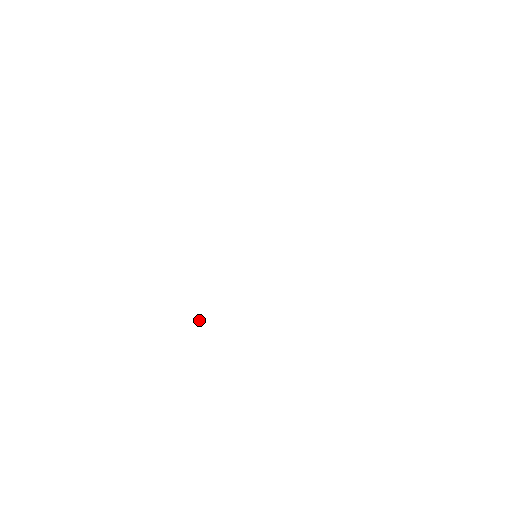
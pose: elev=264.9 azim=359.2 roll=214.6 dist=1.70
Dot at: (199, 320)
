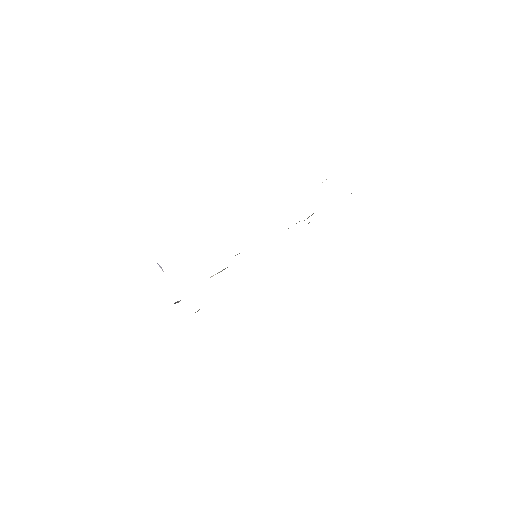
Dot at: (160, 267)
